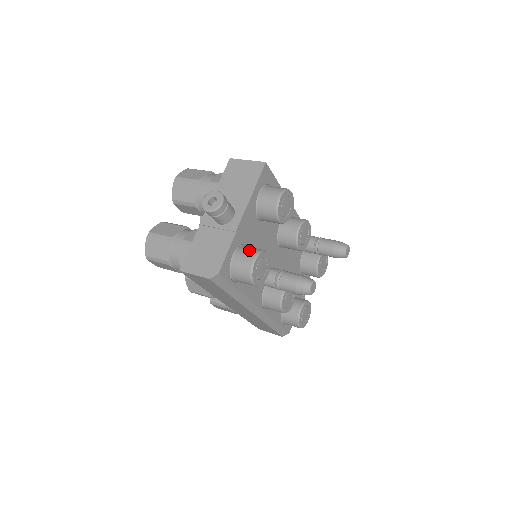
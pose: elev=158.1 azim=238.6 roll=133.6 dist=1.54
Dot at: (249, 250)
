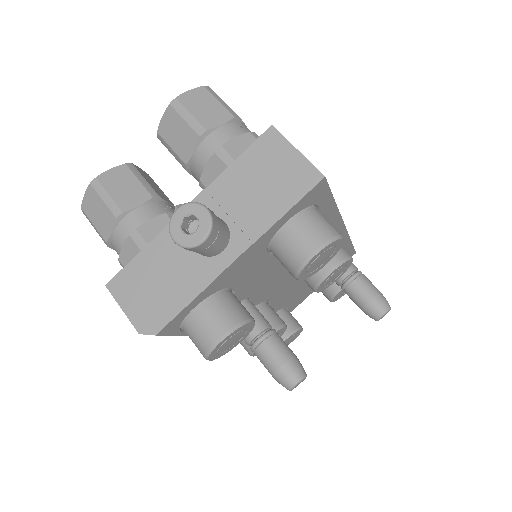
Dot at: (224, 312)
